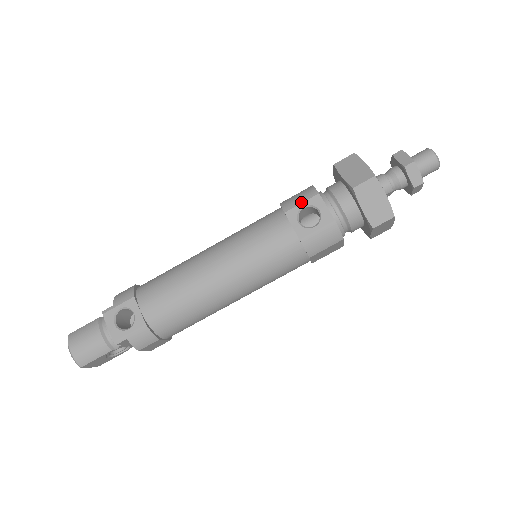
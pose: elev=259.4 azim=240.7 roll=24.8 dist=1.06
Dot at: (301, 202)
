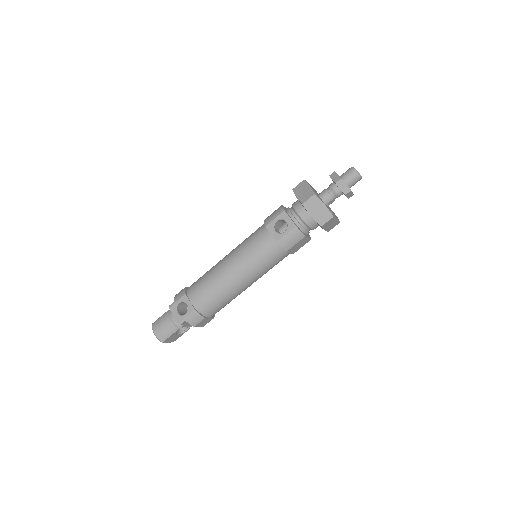
Dot at: (274, 218)
